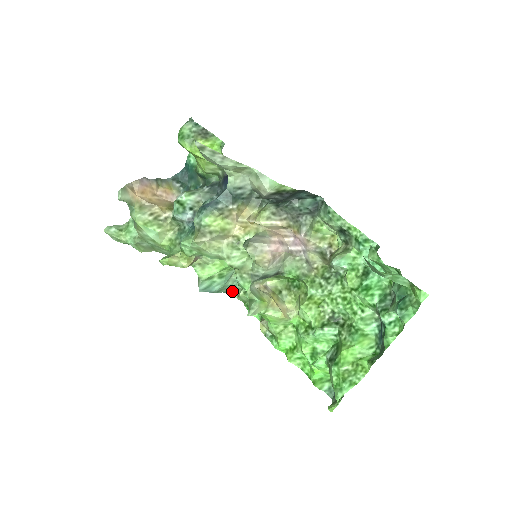
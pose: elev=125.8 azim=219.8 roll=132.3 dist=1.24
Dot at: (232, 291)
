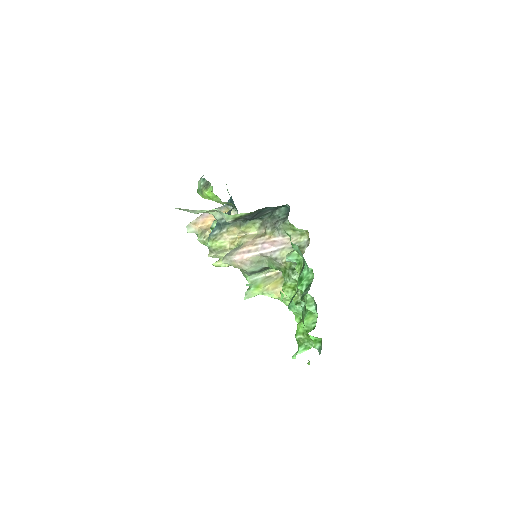
Dot at: occluded
